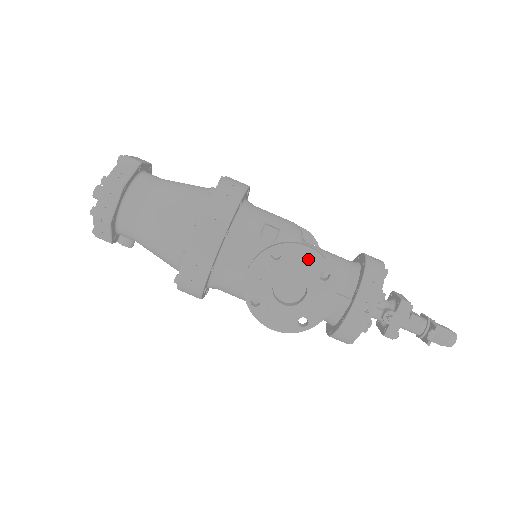
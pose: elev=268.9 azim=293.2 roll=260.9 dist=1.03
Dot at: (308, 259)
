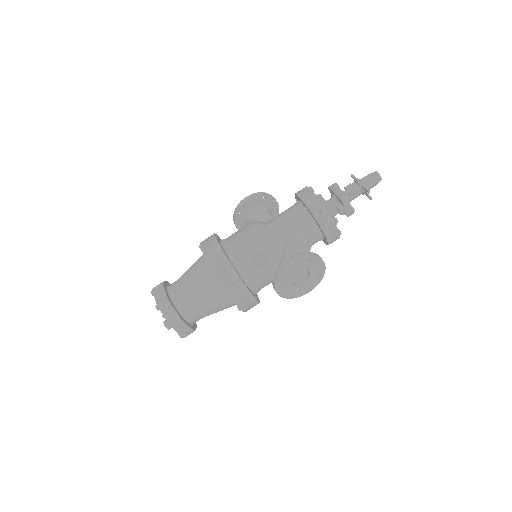
Dot at: (296, 265)
